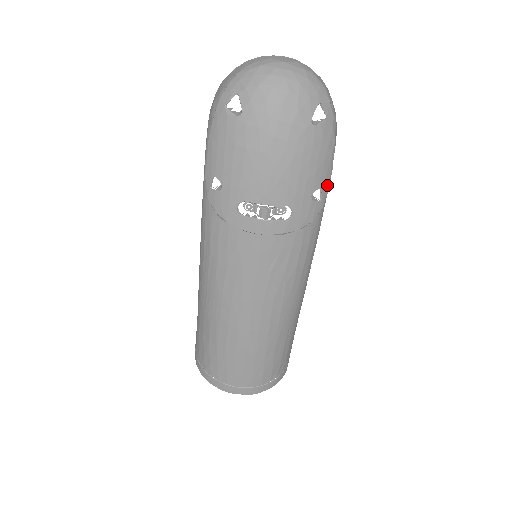
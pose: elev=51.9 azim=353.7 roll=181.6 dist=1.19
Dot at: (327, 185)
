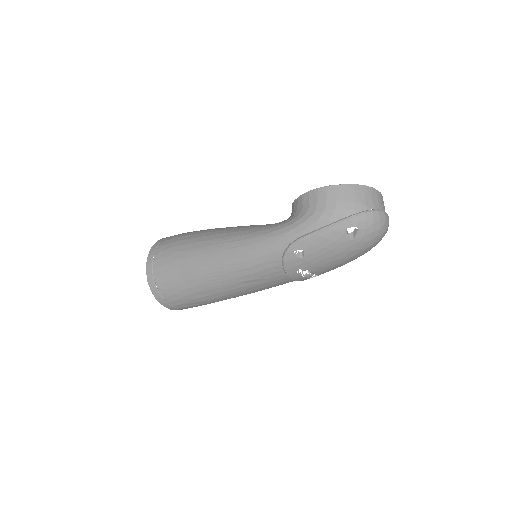
Dot at: occluded
